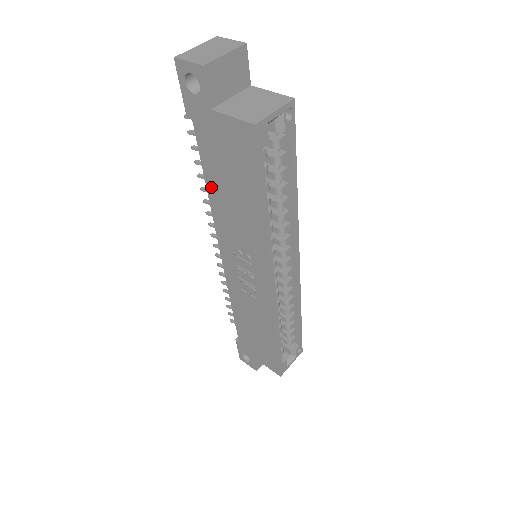
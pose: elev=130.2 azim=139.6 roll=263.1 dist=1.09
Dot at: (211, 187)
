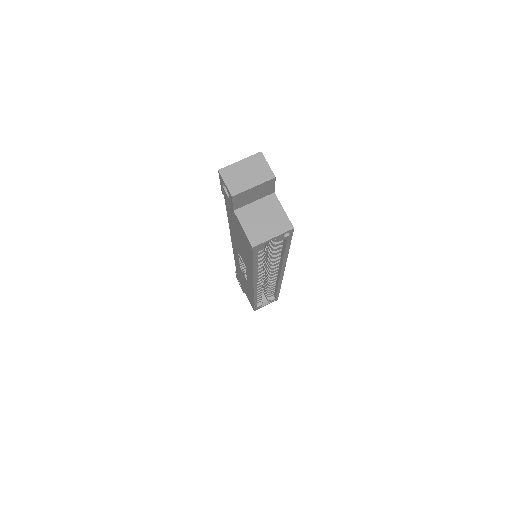
Dot at: (230, 224)
